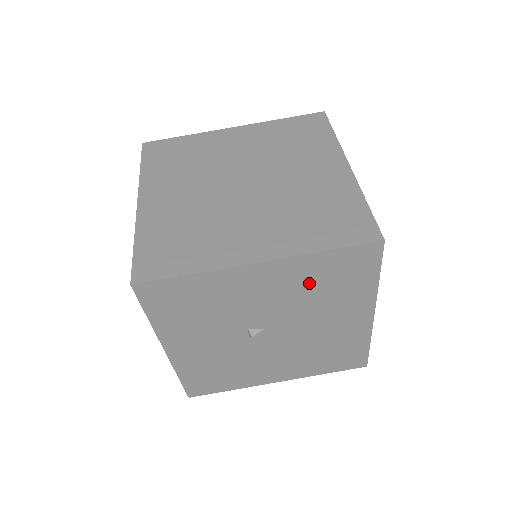
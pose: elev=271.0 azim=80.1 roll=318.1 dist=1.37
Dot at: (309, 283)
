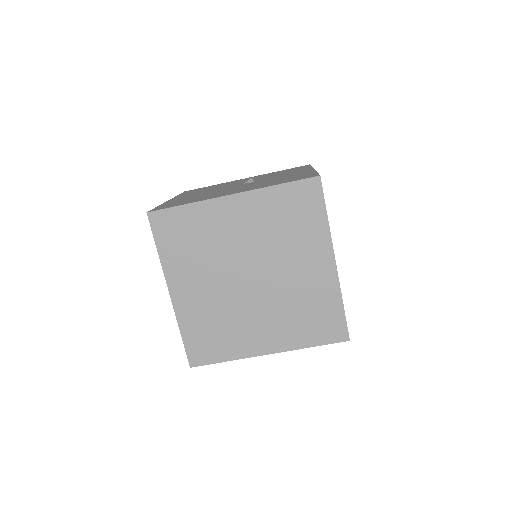
Dot at: occluded
